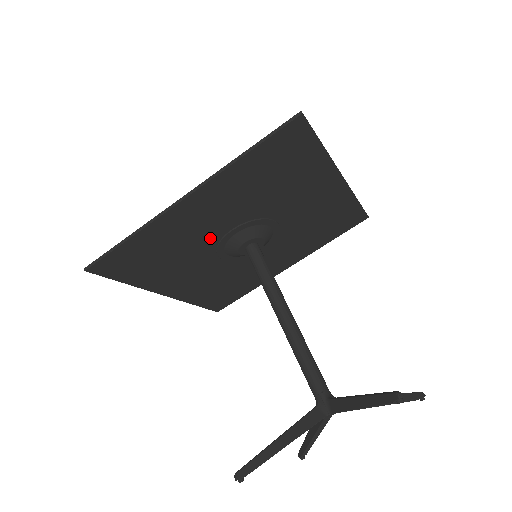
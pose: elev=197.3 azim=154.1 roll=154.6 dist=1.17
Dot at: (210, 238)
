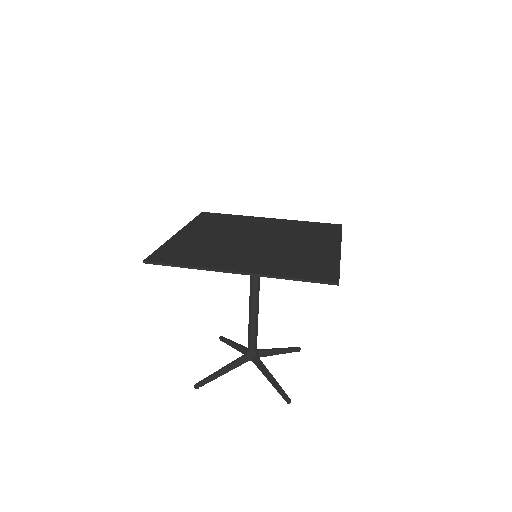
Dot at: occluded
